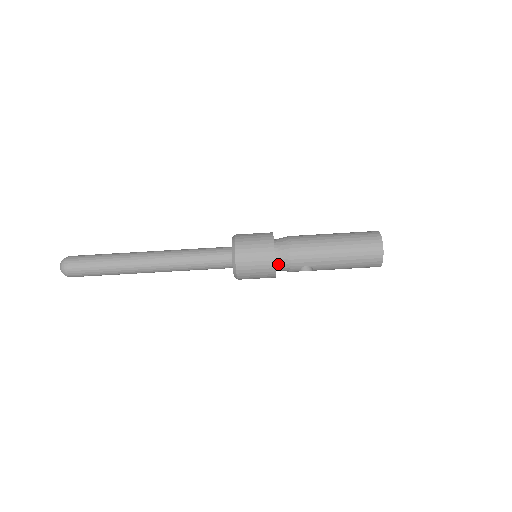
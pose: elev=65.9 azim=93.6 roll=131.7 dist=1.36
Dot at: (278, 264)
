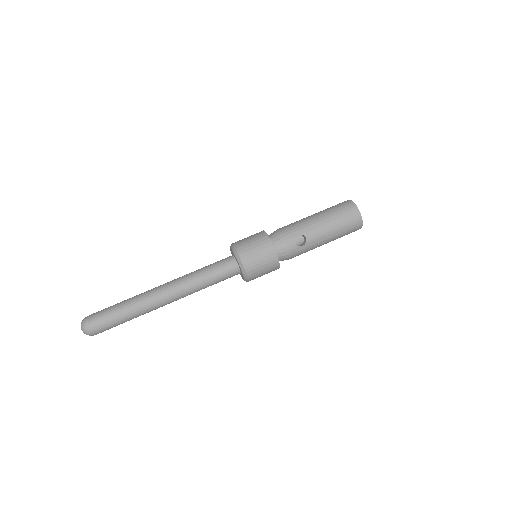
Dot at: (274, 243)
